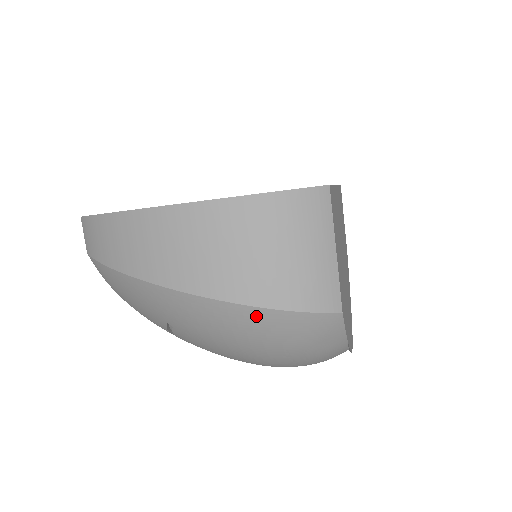
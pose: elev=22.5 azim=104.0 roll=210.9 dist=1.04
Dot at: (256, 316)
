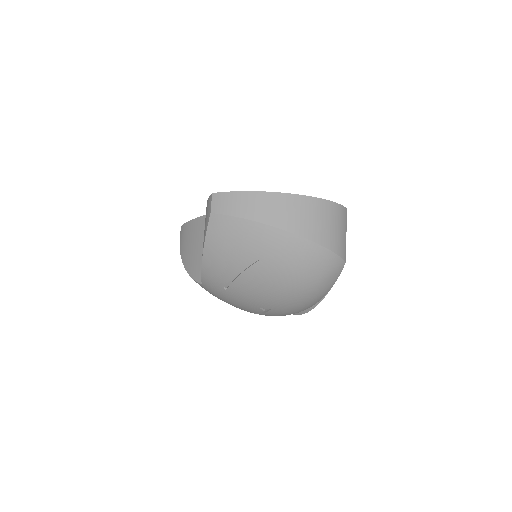
Dot at: (320, 252)
